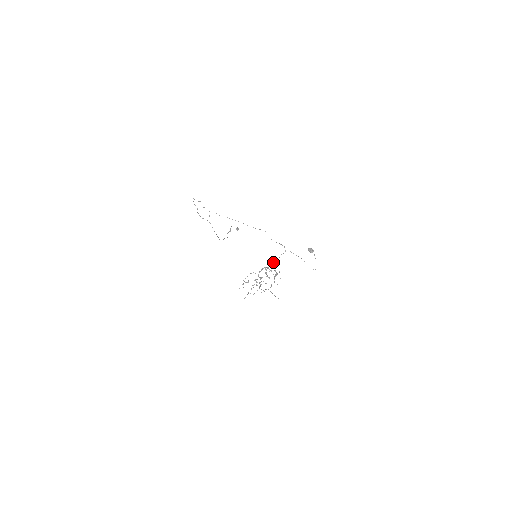
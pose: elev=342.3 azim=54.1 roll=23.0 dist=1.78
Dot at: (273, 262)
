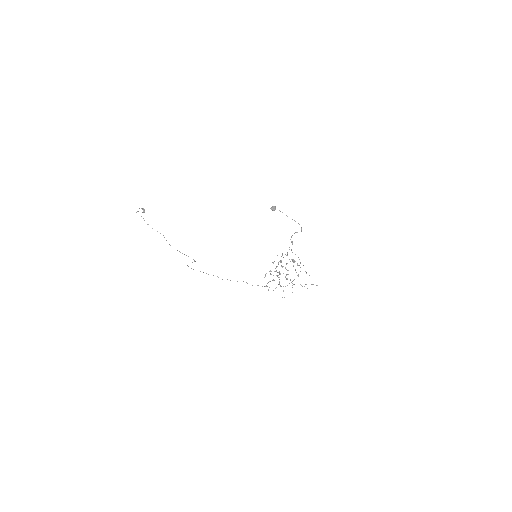
Dot at: occluded
